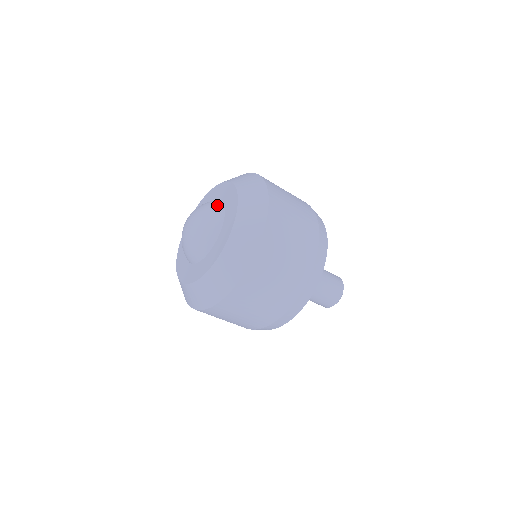
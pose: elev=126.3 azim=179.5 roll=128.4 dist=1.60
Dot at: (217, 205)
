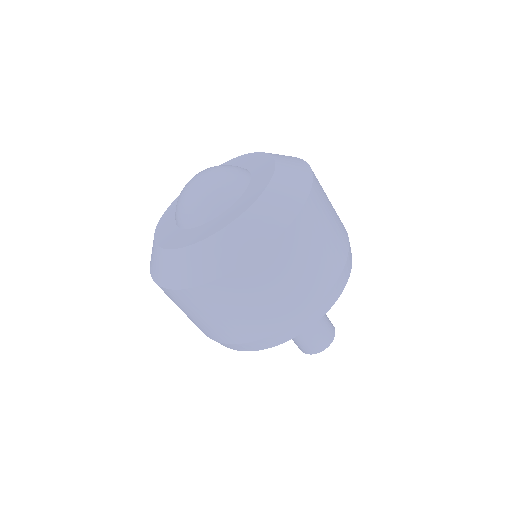
Dot at: (235, 189)
